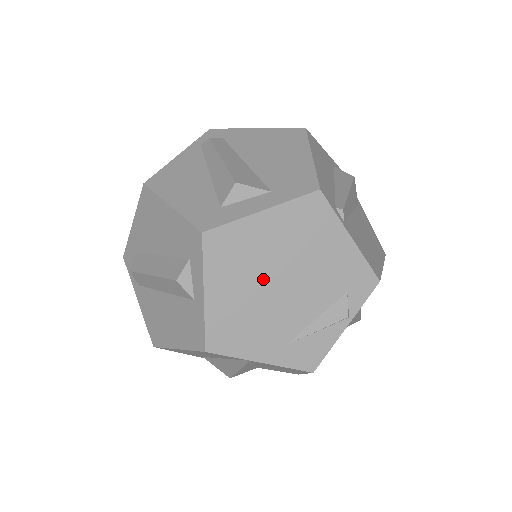
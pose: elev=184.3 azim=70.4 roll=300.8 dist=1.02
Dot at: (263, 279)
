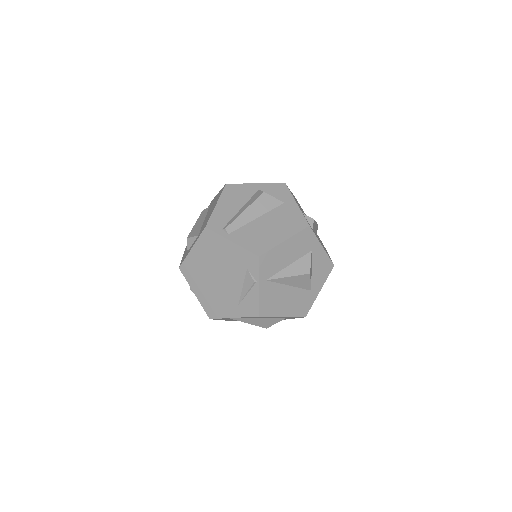
Dot at: (210, 278)
